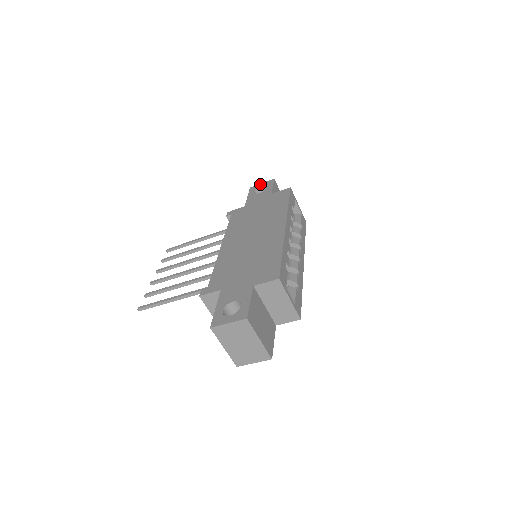
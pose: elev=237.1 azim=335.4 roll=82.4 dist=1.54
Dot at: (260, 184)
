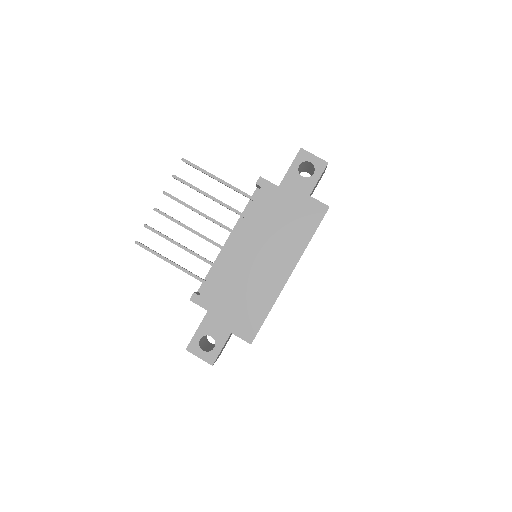
Dot at: (312, 156)
